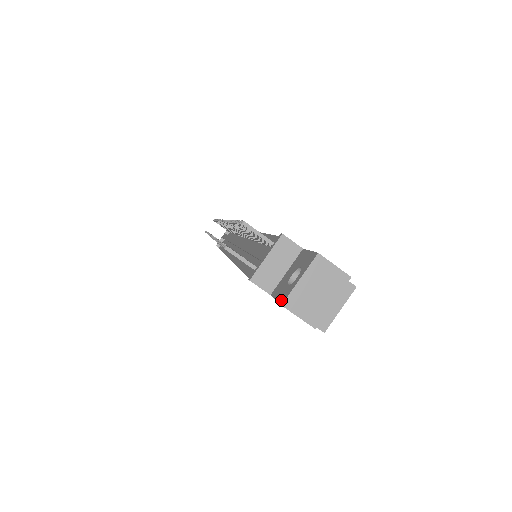
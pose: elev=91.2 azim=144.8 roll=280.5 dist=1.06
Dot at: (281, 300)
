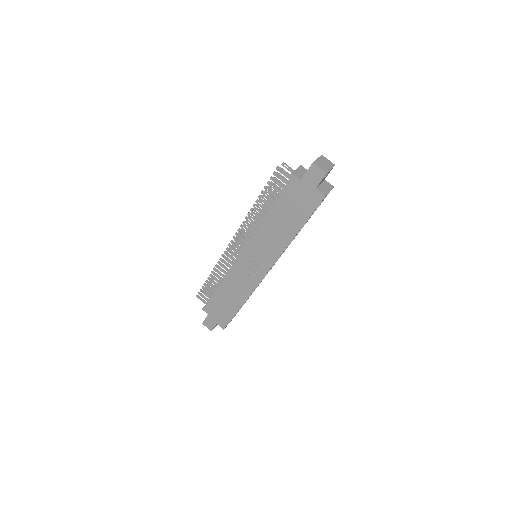
Dot at: (311, 165)
